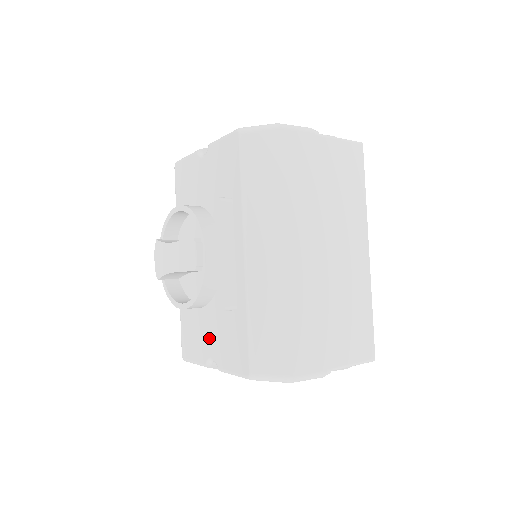
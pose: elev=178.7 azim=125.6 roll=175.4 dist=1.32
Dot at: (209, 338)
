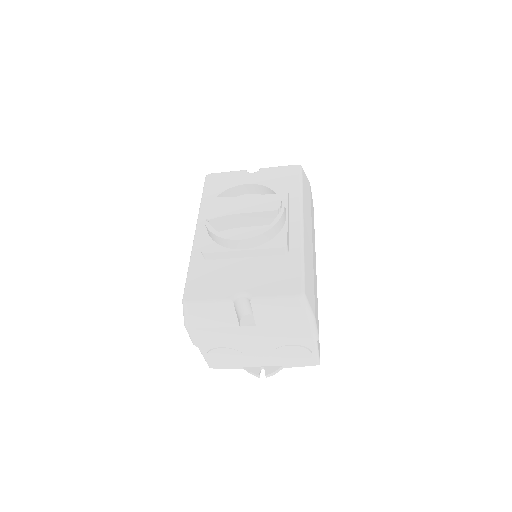
Dot at: (241, 277)
